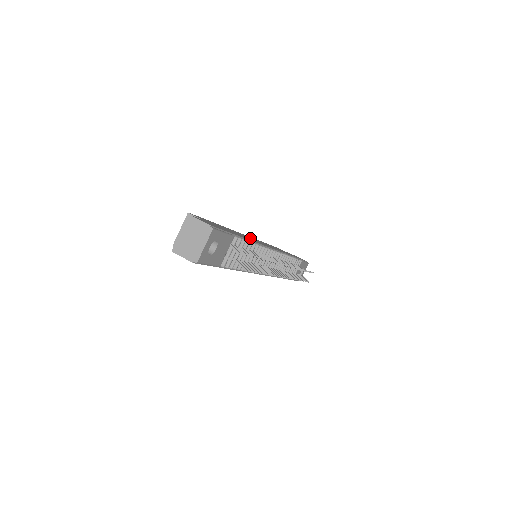
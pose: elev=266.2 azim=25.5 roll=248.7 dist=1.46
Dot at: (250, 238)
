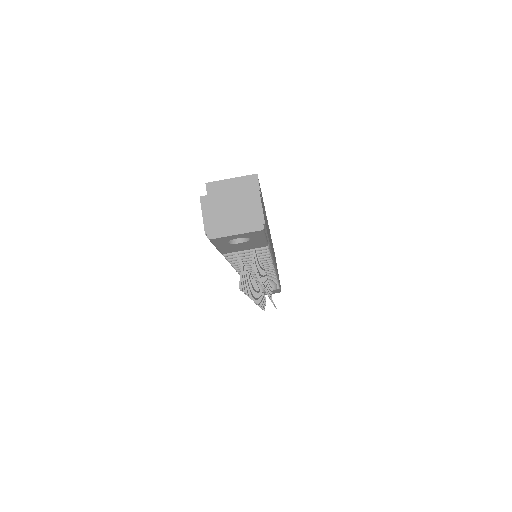
Dot at: occluded
